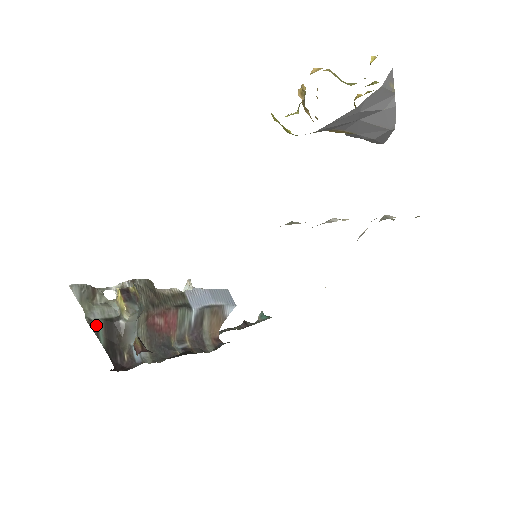
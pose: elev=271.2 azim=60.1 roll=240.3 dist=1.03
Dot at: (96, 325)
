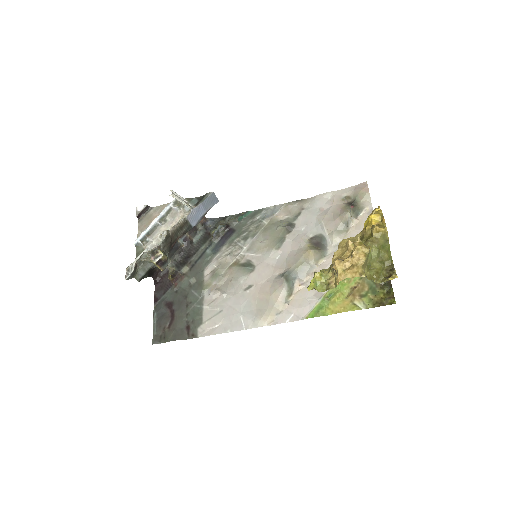
Dot at: (143, 277)
